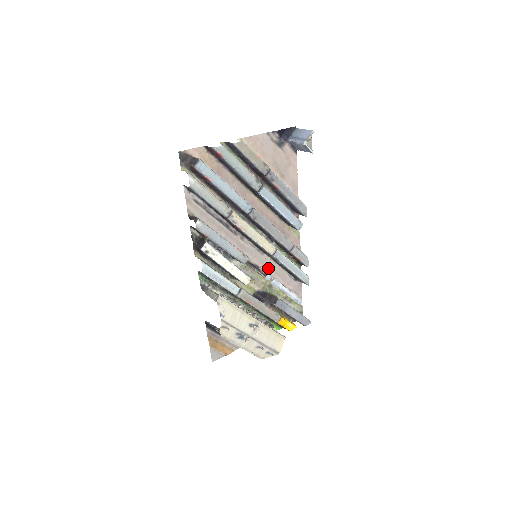
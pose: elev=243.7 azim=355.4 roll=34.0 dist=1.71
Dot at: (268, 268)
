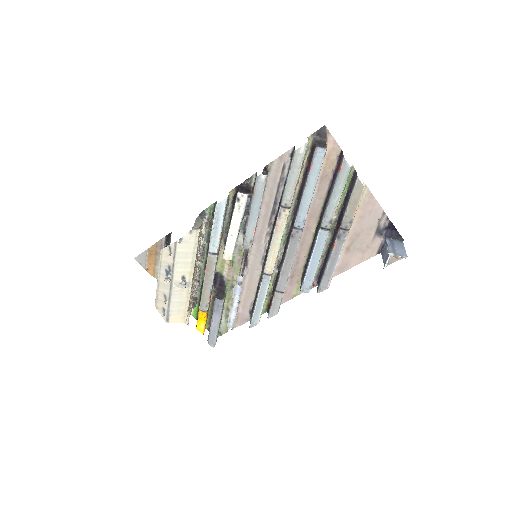
Dot at: (250, 276)
